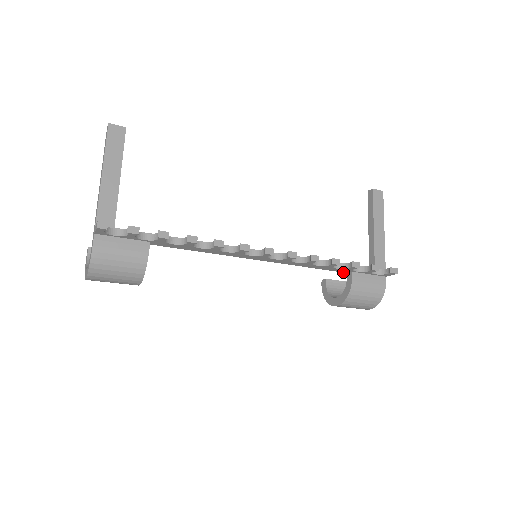
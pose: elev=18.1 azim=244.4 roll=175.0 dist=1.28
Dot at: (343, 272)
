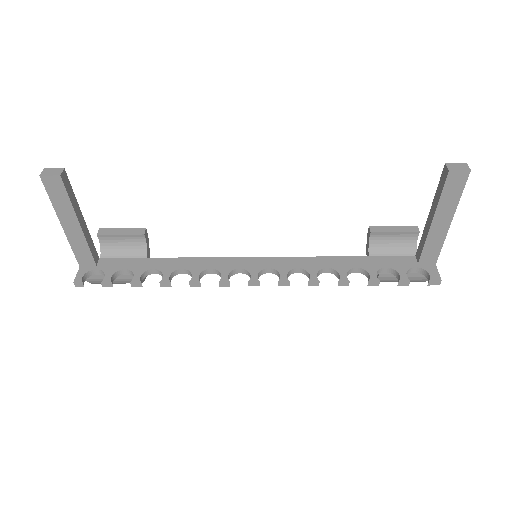
Dot at: occluded
